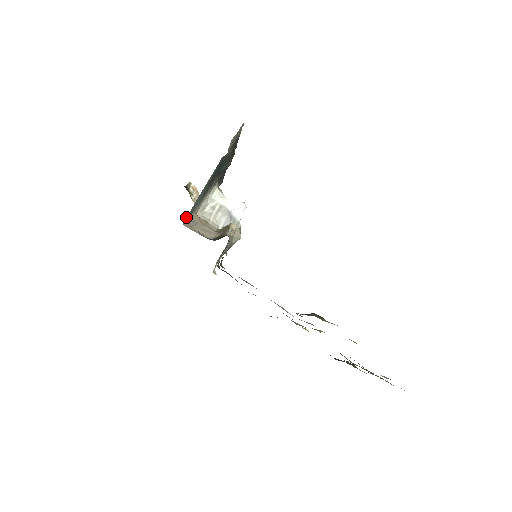
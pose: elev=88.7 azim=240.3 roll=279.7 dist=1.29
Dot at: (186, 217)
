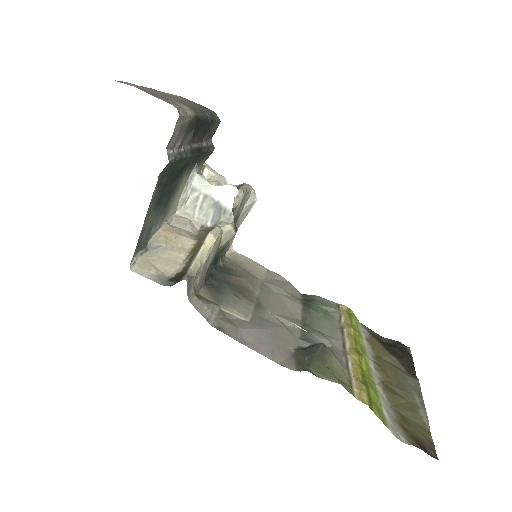
Dot at: (137, 252)
